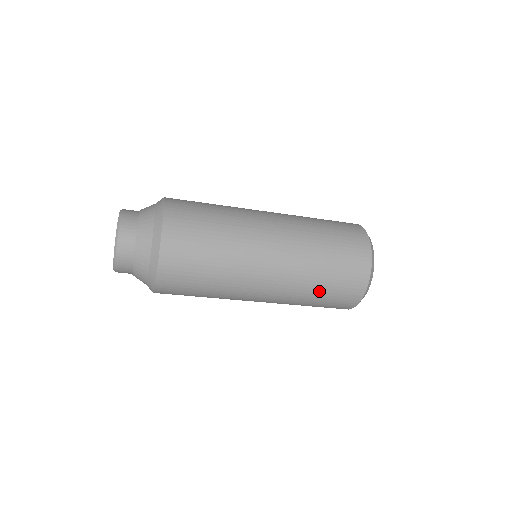
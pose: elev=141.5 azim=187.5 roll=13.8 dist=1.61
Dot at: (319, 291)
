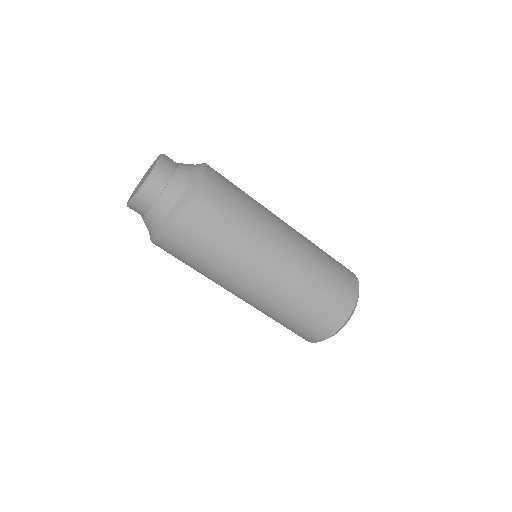
Dot at: (316, 292)
